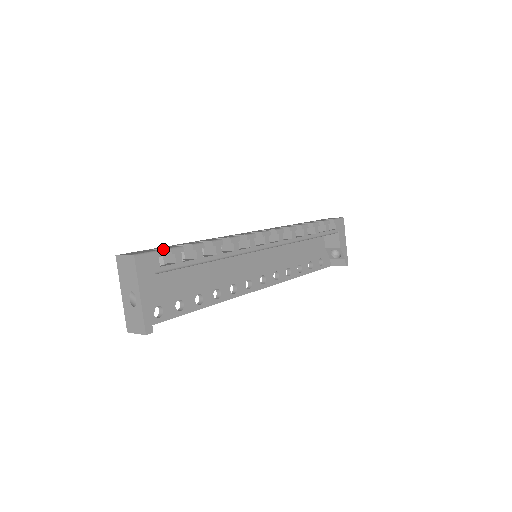
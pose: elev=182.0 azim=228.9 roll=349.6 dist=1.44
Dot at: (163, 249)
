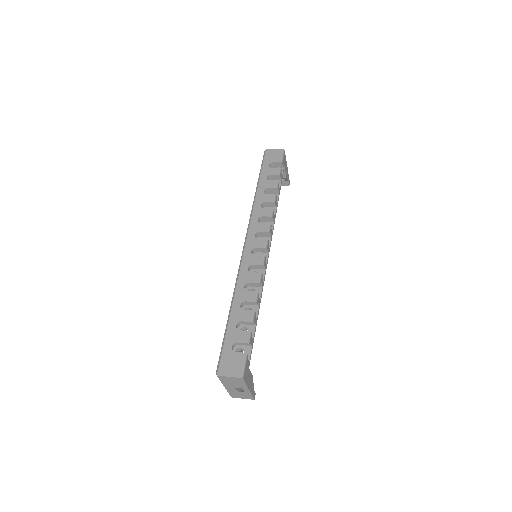
Dot at: (239, 343)
